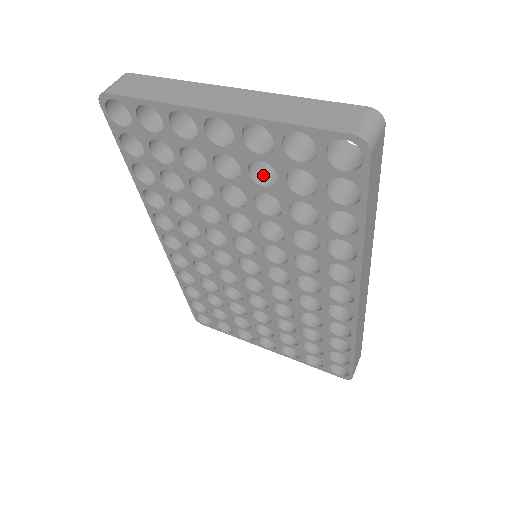
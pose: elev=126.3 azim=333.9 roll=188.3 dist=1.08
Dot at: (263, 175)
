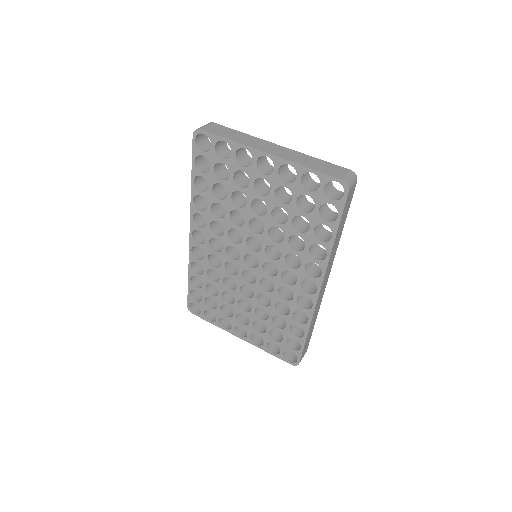
Dot at: (281, 198)
